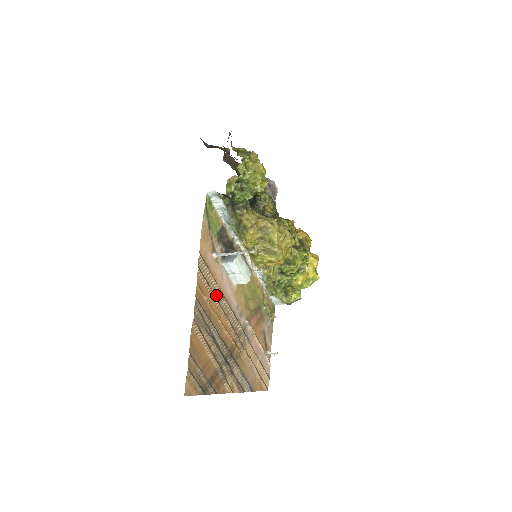
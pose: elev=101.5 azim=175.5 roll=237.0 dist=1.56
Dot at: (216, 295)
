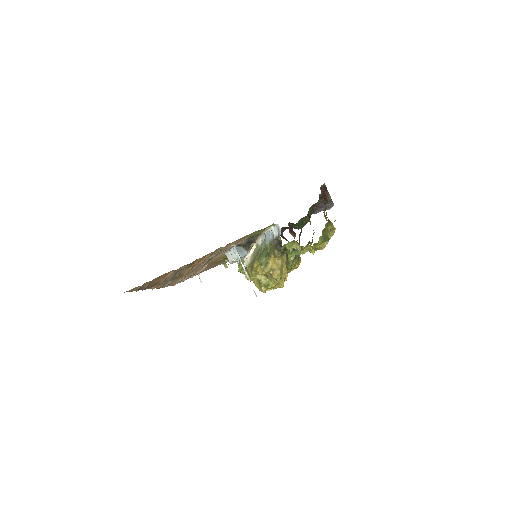
Dot at: occluded
